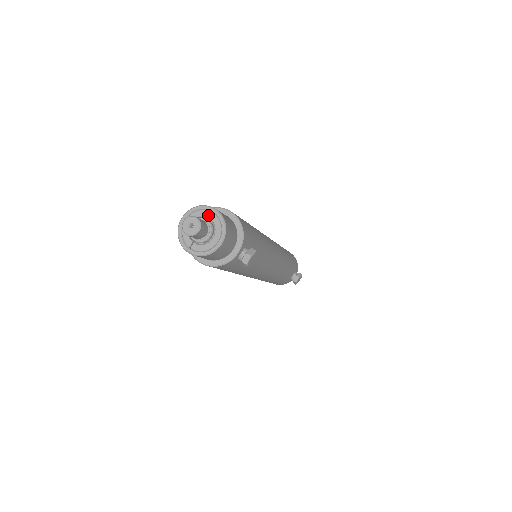
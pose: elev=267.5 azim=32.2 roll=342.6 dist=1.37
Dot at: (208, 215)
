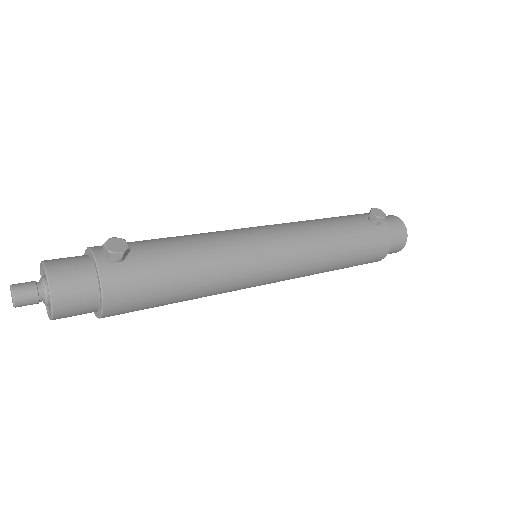
Dot at: occluded
